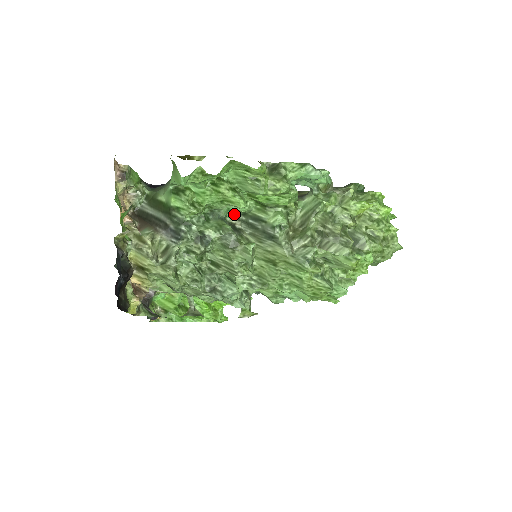
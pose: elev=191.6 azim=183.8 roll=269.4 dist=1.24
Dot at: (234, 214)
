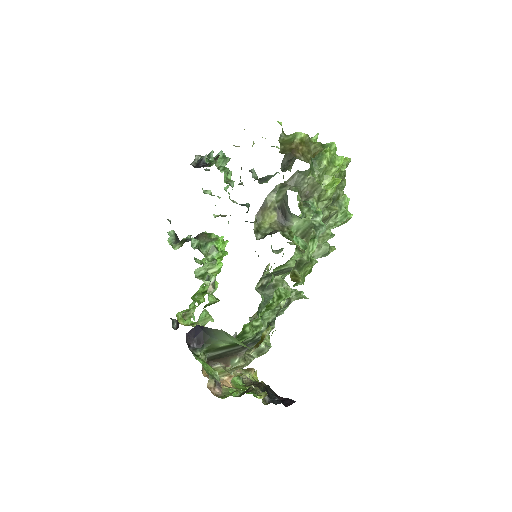
Dot at: (259, 283)
